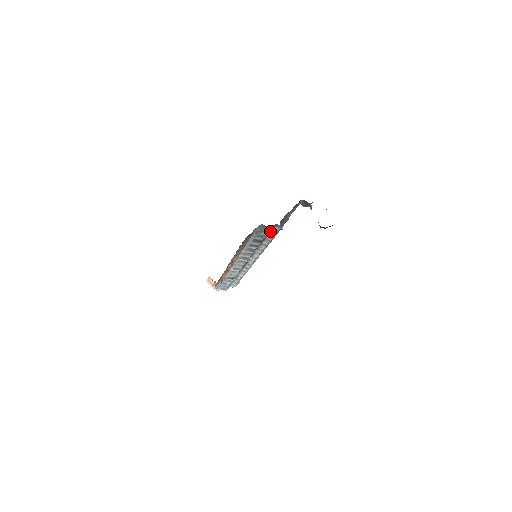
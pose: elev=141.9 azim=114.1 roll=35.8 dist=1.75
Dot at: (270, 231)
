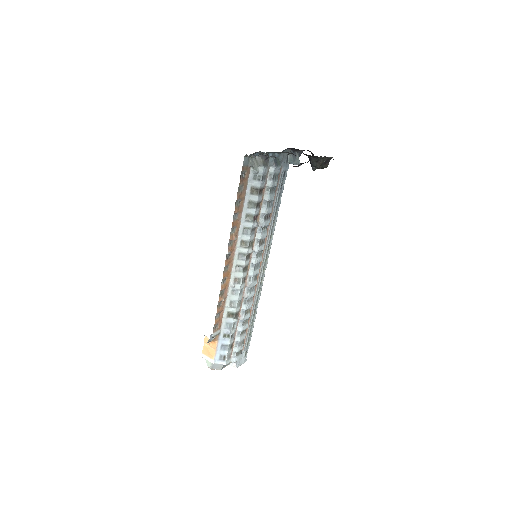
Dot at: (266, 176)
